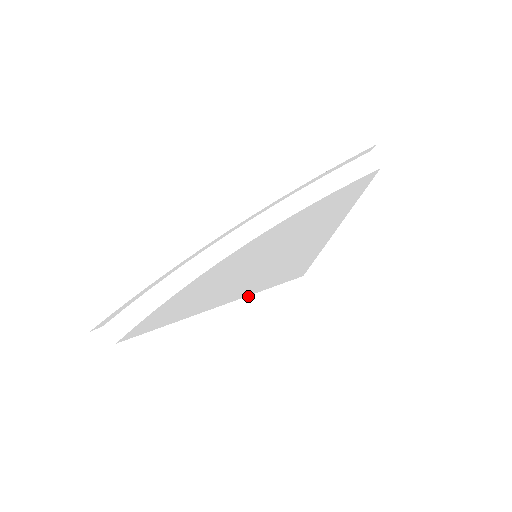
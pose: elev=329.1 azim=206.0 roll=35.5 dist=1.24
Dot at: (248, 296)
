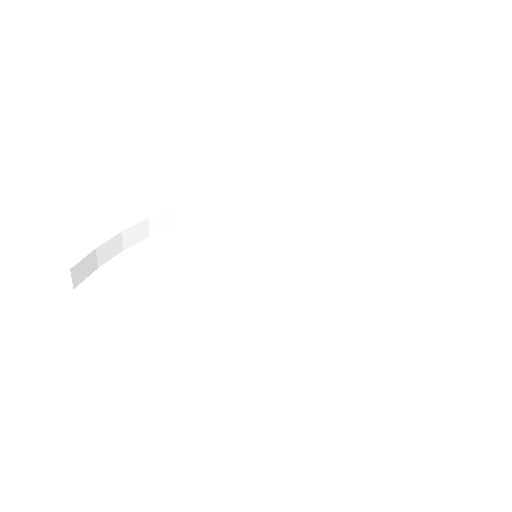
Dot at: (287, 367)
